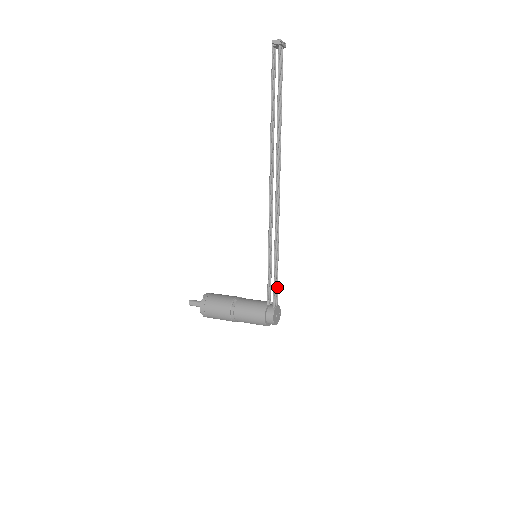
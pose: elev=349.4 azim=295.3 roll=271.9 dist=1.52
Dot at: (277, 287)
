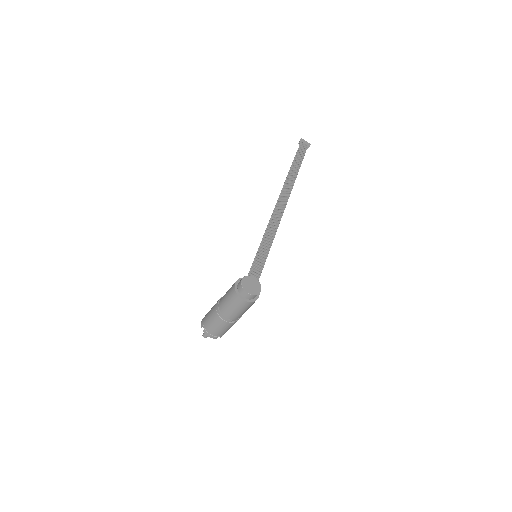
Dot at: (262, 267)
